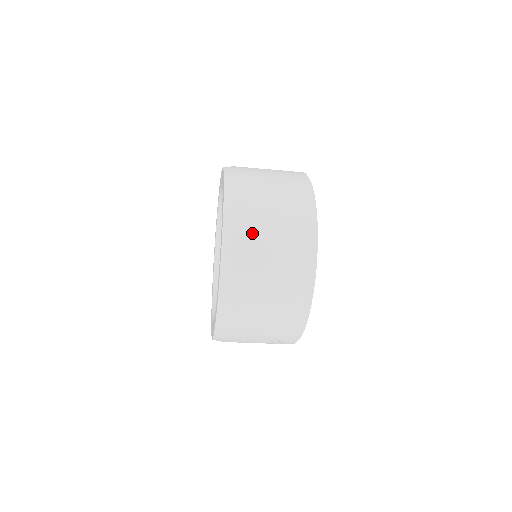
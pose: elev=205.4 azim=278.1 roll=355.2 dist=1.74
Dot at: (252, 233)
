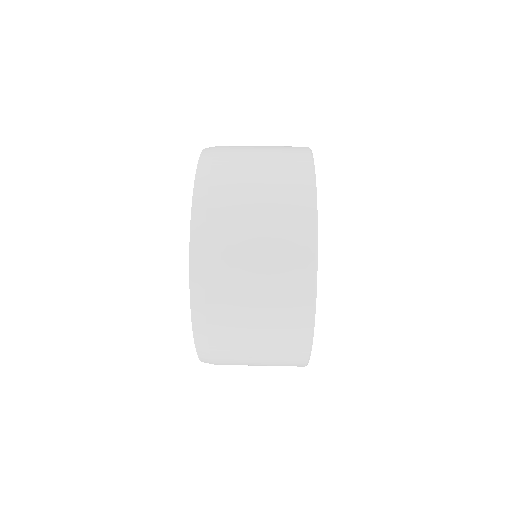
Dot at: occluded
